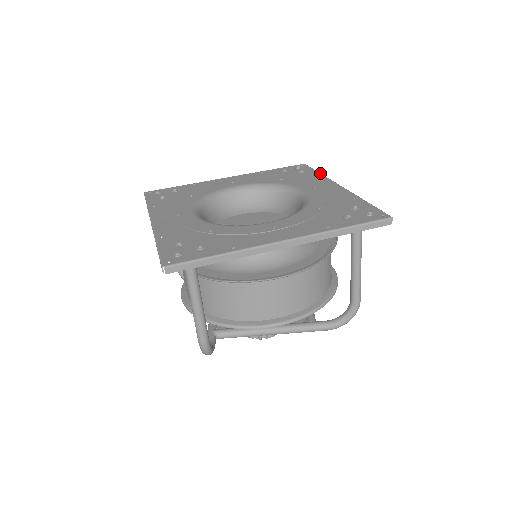
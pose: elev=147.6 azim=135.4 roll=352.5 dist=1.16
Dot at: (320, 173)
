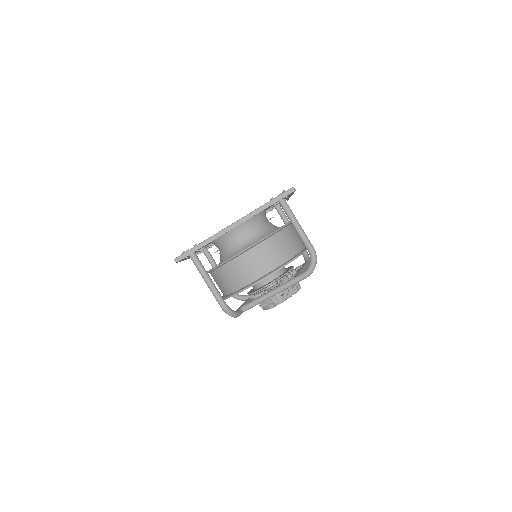
Dot at: occluded
